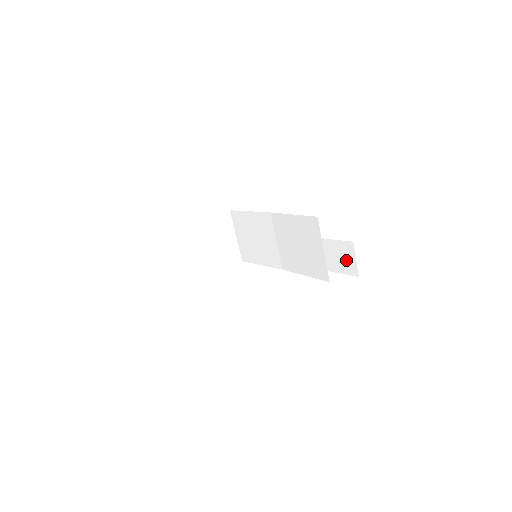
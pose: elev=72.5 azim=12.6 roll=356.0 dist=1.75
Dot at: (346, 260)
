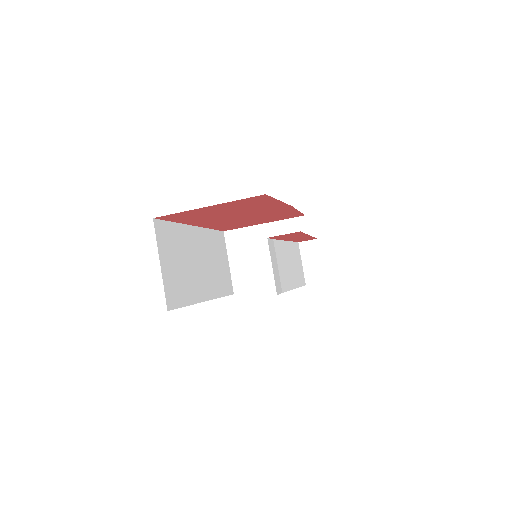
Dot at: occluded
